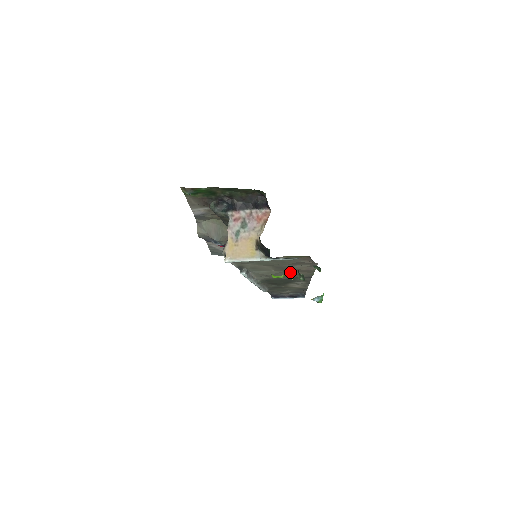
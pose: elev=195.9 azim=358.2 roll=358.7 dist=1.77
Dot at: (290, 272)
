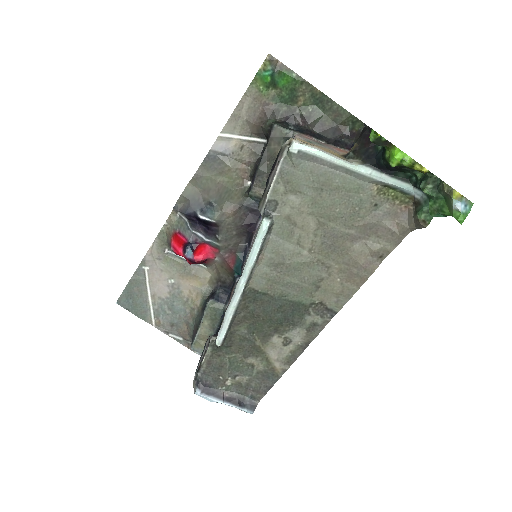
Dot at: (325, 271)
